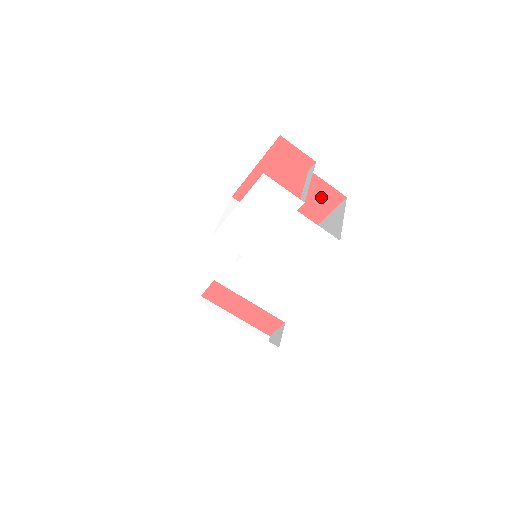
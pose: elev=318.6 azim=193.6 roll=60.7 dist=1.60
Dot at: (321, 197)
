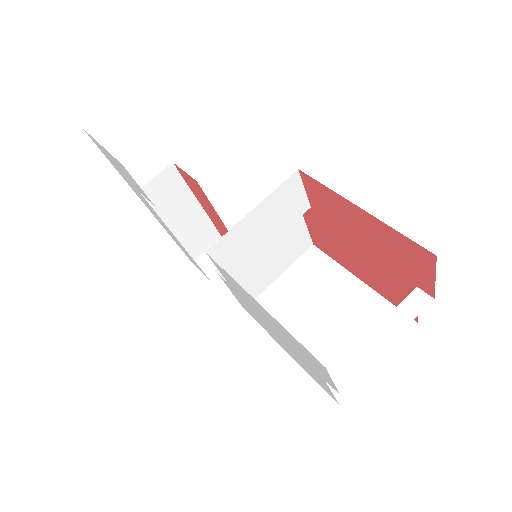
Dot at: (395, 292)
